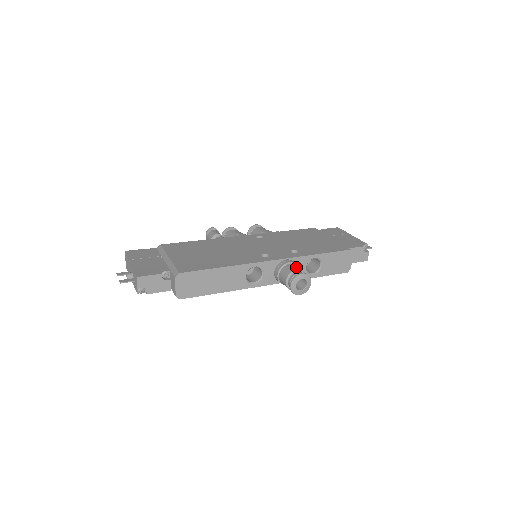
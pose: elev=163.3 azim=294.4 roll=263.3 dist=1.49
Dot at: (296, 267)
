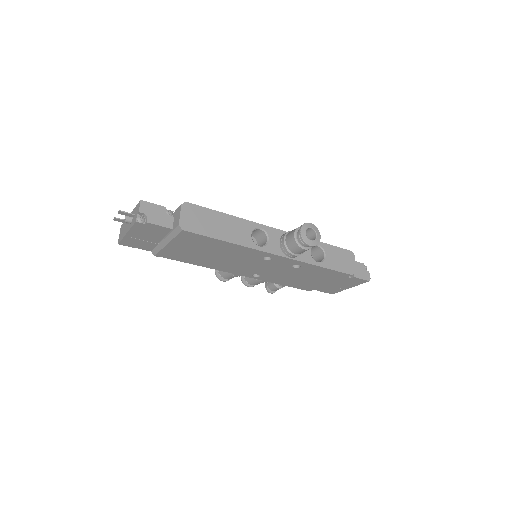
Dot at: occluded
